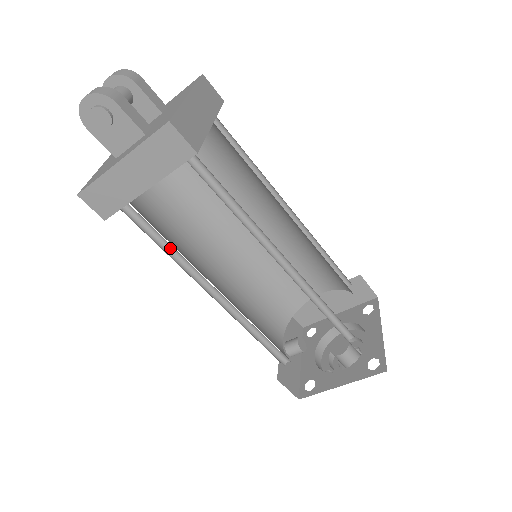
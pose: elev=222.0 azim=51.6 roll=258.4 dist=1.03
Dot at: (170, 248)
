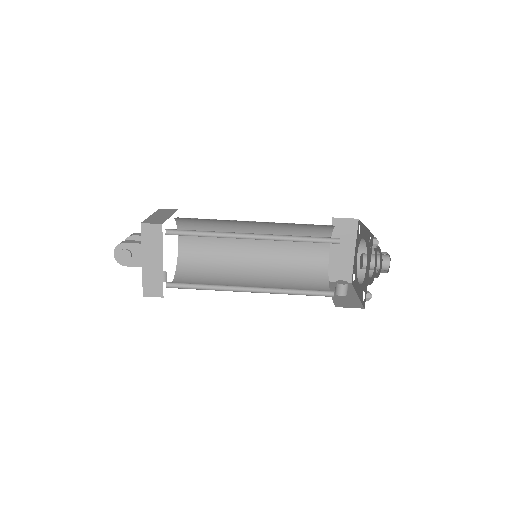
Dot at: (206, 287)
